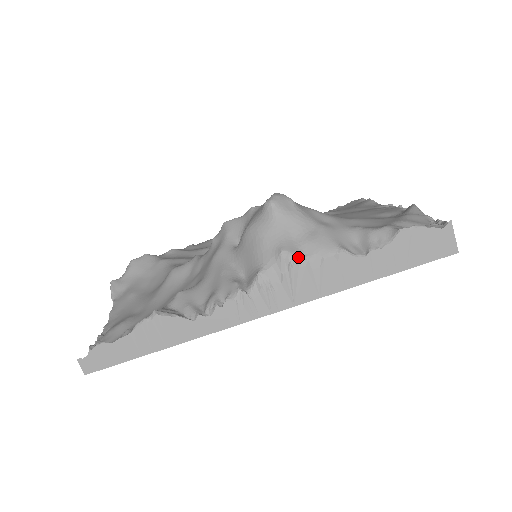
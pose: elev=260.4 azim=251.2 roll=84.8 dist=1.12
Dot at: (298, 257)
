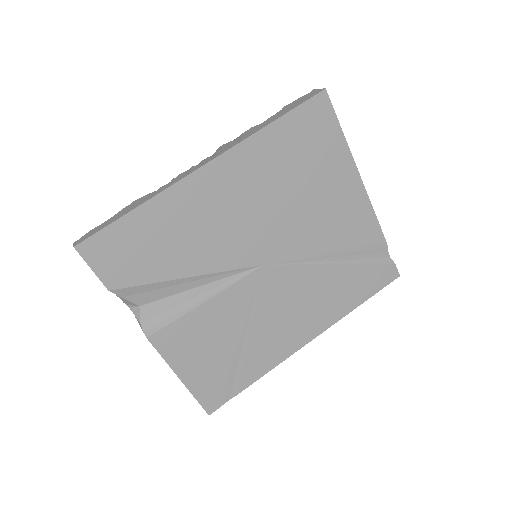
Dot at: occluded
